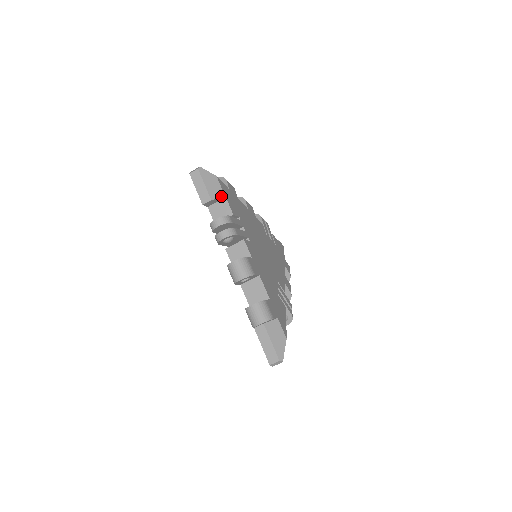
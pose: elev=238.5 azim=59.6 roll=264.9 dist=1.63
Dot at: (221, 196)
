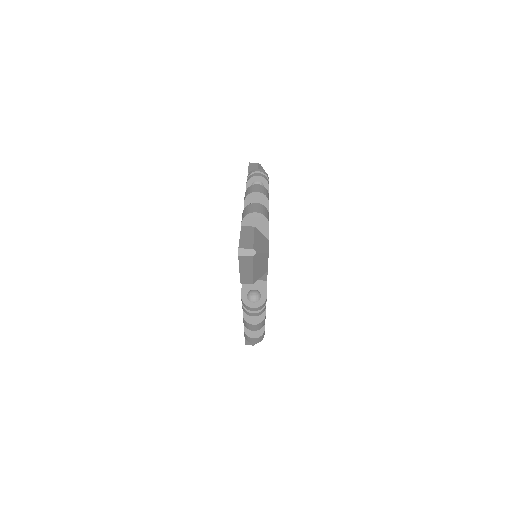
Dot at: occluded
